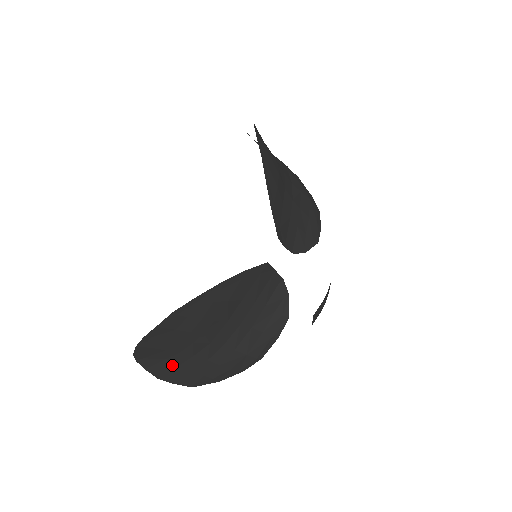
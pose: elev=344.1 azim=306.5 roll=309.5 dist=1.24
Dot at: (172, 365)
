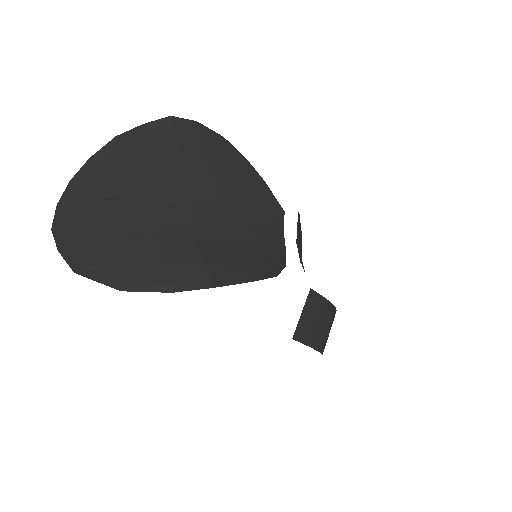
Dot at: (100, 213)
